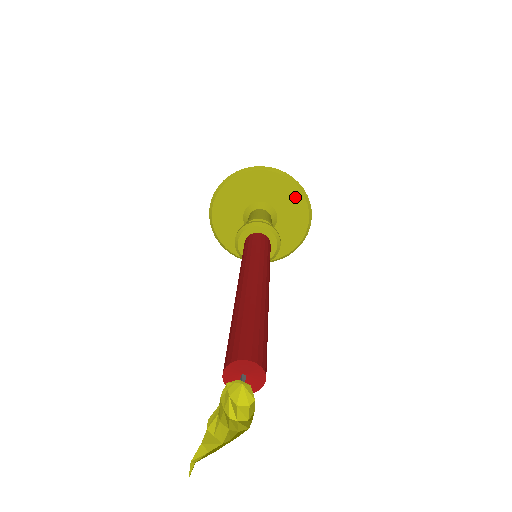
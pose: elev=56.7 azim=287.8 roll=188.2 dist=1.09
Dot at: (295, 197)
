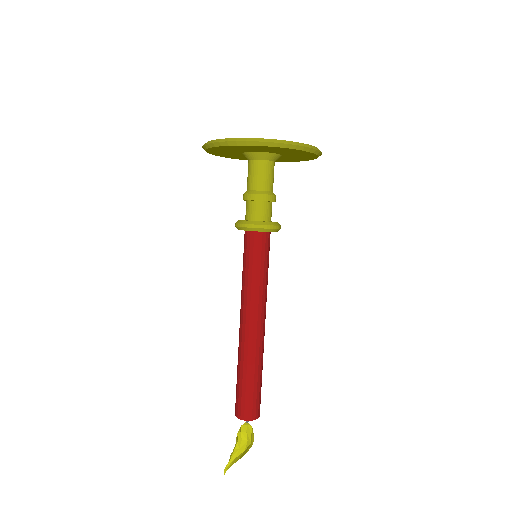
Dot at: (309, 156)
